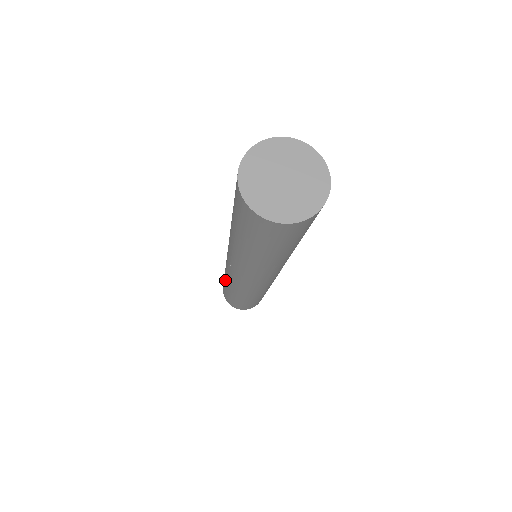
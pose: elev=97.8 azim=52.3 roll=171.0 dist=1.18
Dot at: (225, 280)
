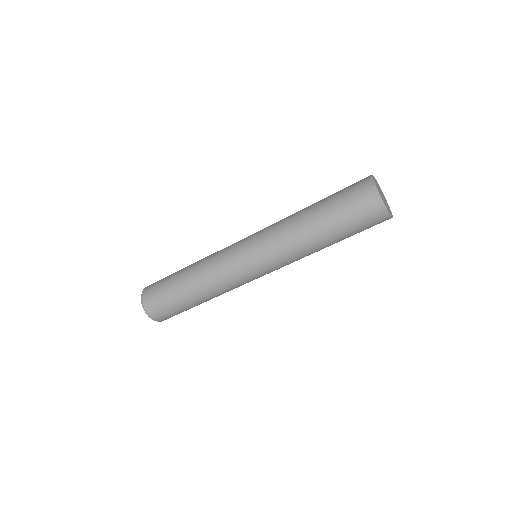
Dot at: (192, 265)
